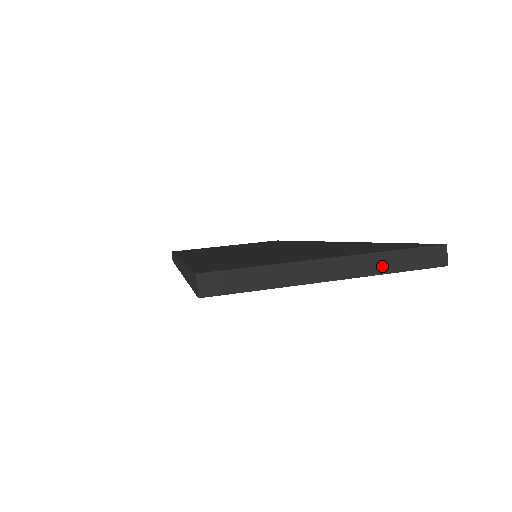
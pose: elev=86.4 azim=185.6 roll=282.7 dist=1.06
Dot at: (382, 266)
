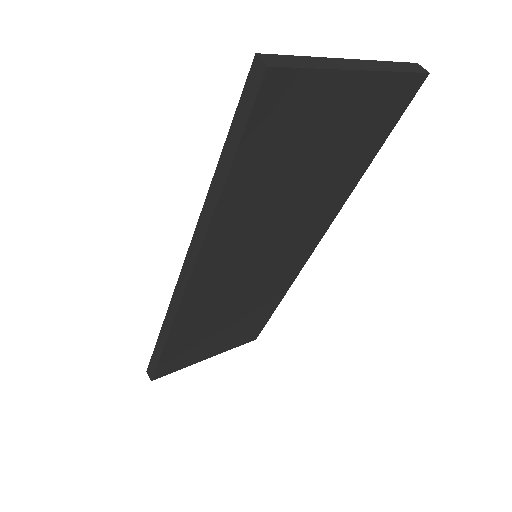
Dot at: (388, 68)
